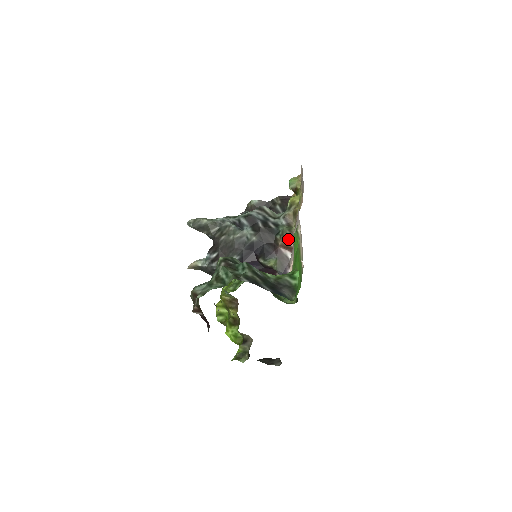
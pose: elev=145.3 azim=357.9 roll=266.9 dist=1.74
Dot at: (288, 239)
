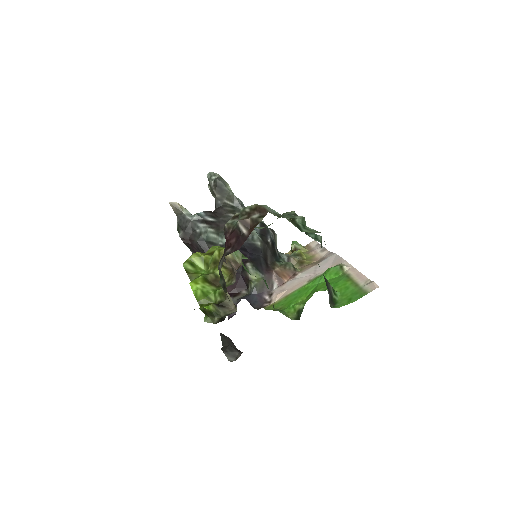
Dot at: (287, 273)
